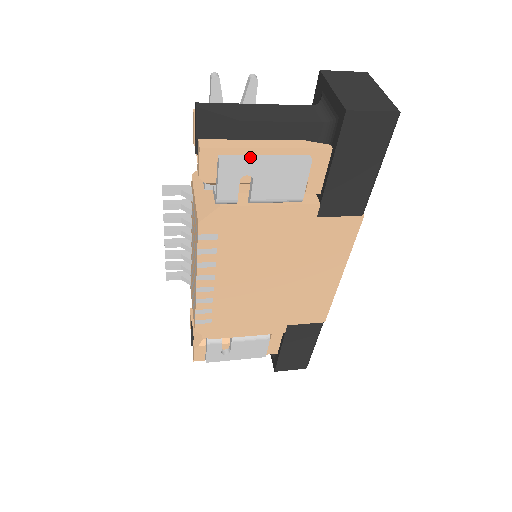
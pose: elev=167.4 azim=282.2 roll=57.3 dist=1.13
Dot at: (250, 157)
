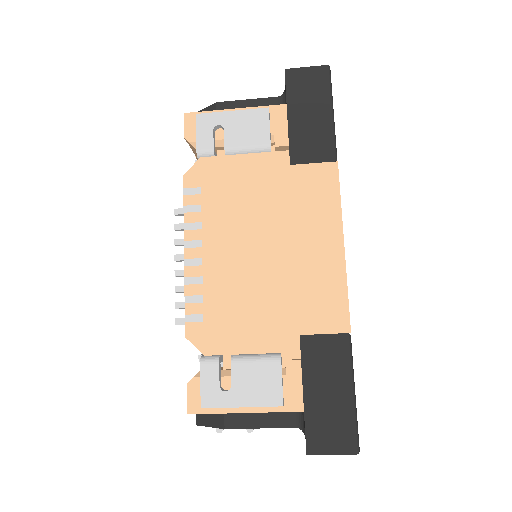
Dot at: (220, 113)
